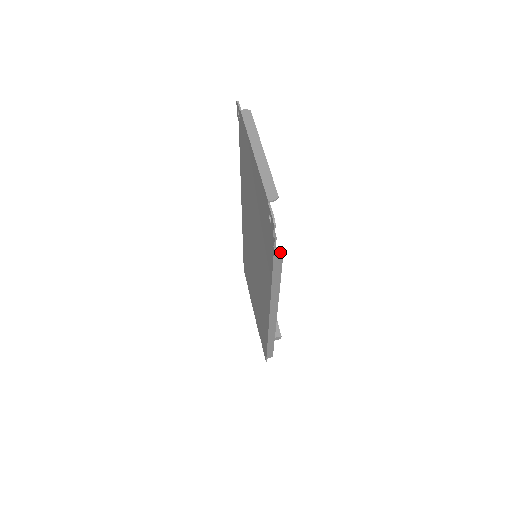
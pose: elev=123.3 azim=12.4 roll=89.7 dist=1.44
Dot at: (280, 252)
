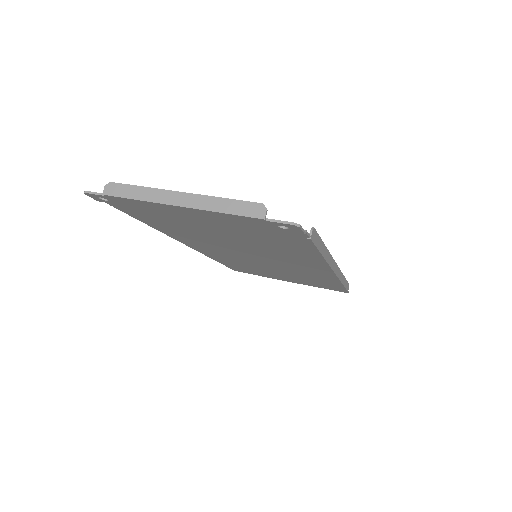
Dot at: (314, 233)
